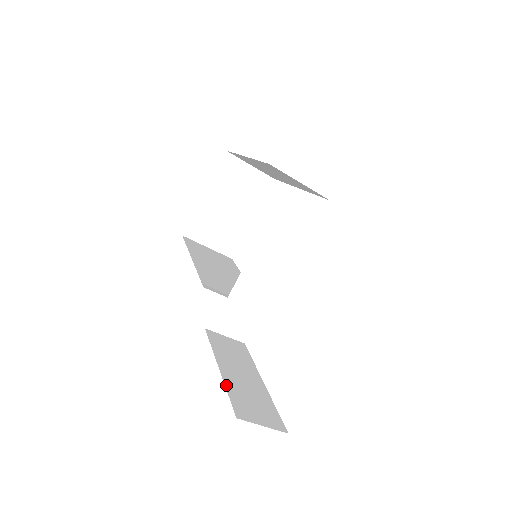
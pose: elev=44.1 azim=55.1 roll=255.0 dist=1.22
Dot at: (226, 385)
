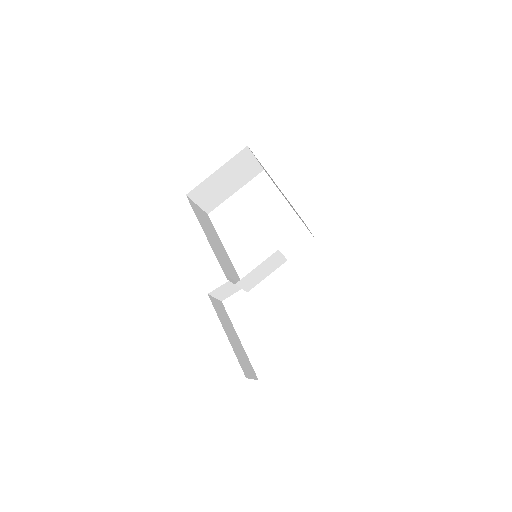
Dot at: (234, 351)
